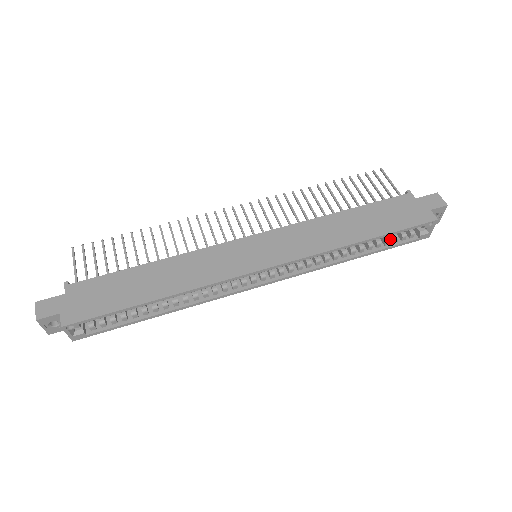
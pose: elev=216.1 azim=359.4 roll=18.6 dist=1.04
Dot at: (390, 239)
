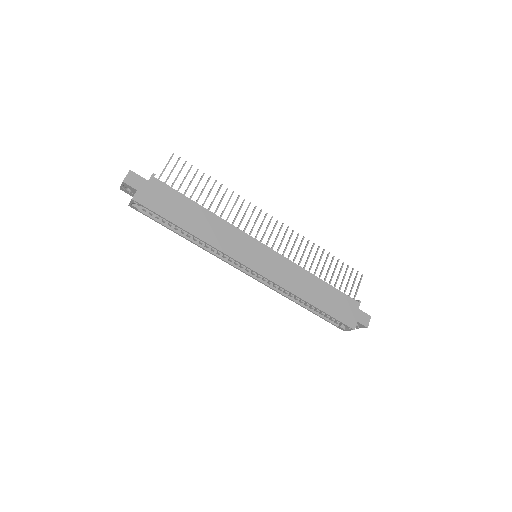
Dot at: occluded
